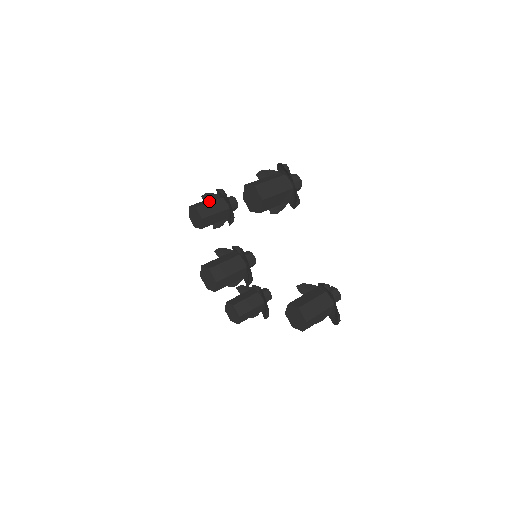
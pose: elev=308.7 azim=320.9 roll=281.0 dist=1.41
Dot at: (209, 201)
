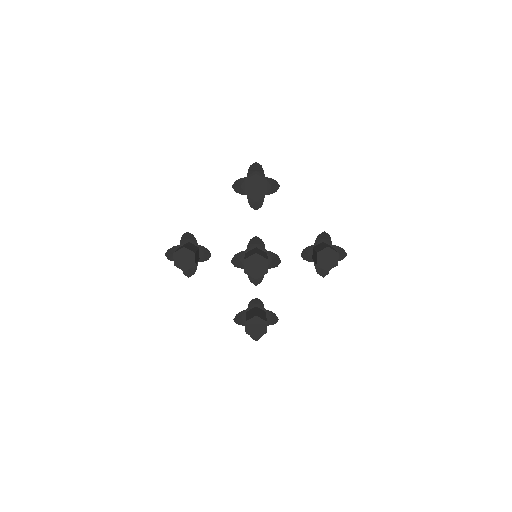
Dot at: (184, 245)
